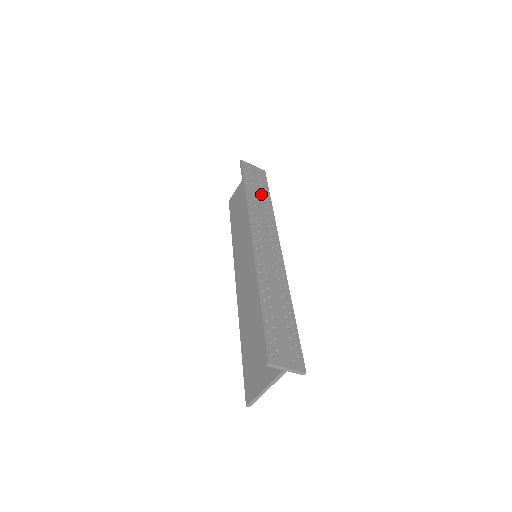
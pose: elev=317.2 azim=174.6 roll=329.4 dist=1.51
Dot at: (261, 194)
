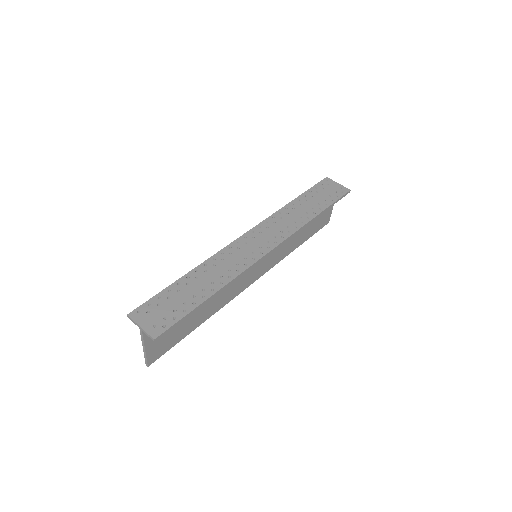
Dot at: (312, 206)
